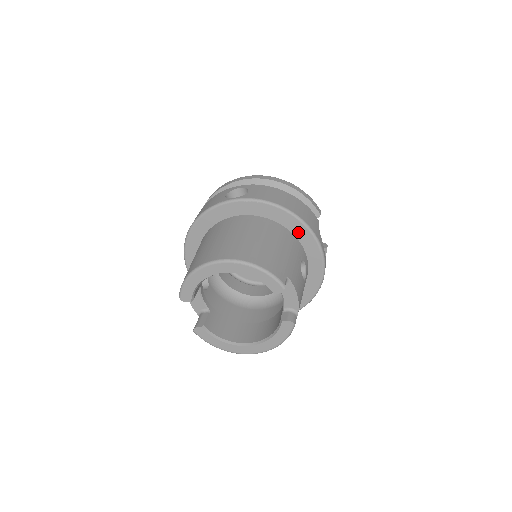
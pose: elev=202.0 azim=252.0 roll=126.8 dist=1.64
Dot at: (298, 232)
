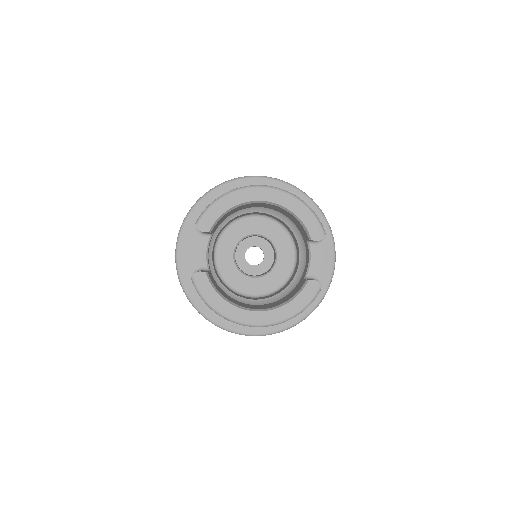
Dot at: occluded
